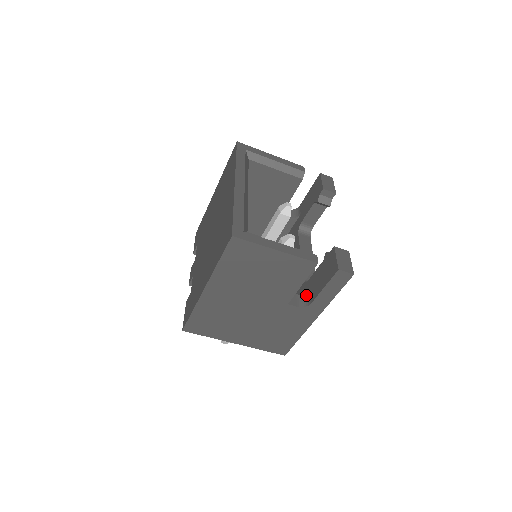
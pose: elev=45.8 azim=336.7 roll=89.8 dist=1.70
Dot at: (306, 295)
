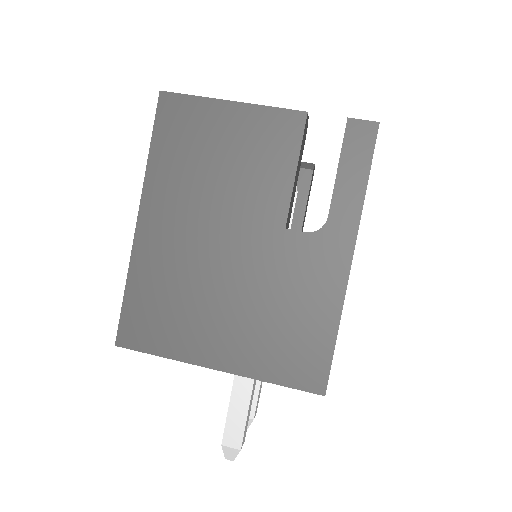
Dot at: occluded
